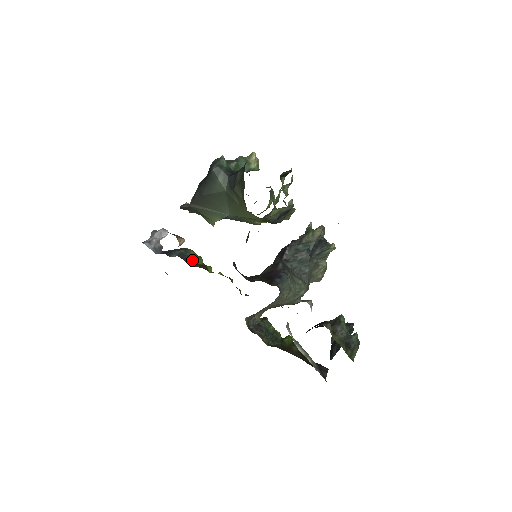
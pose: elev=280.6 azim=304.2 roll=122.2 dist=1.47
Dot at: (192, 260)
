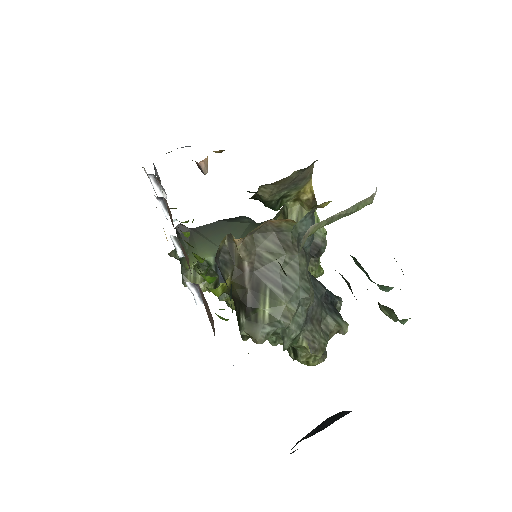
Dot at: occluded
